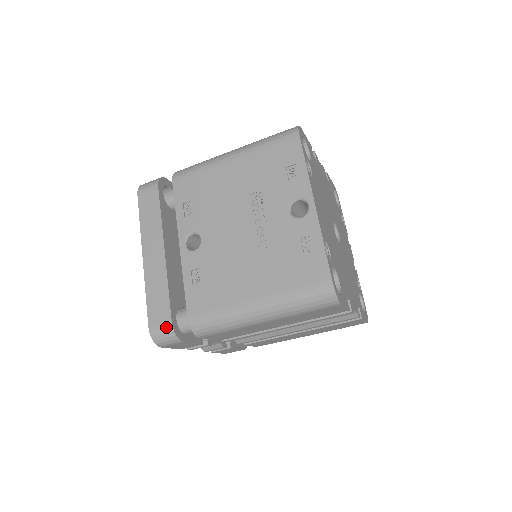
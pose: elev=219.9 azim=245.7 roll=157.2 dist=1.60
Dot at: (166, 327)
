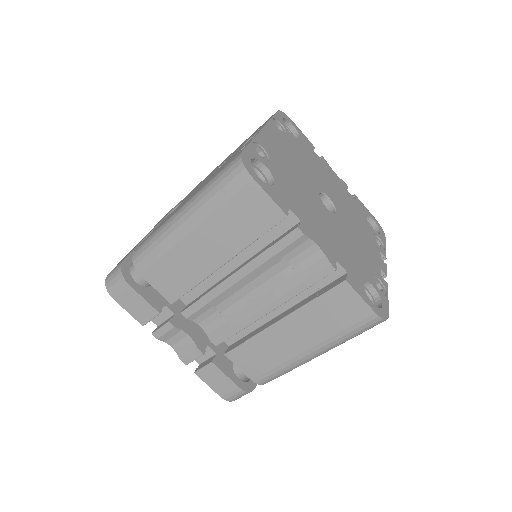
Dot at: (118, 266)
